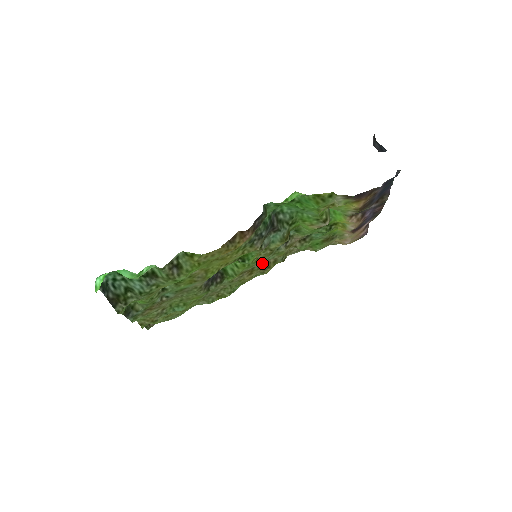
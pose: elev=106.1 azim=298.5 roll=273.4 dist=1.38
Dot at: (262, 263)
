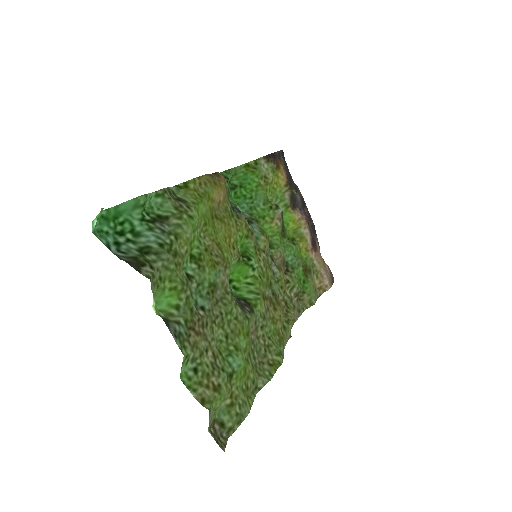
Dot at: (274, 295)
